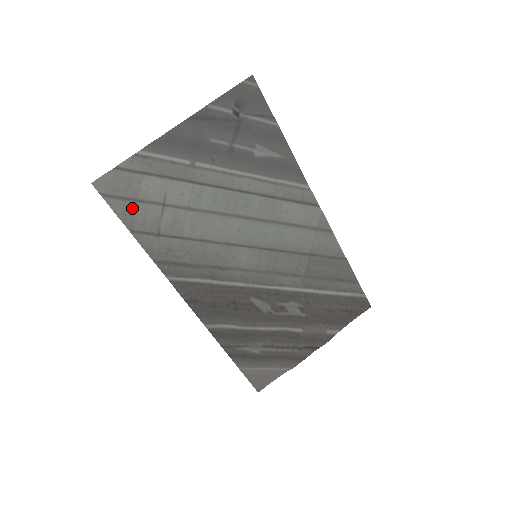
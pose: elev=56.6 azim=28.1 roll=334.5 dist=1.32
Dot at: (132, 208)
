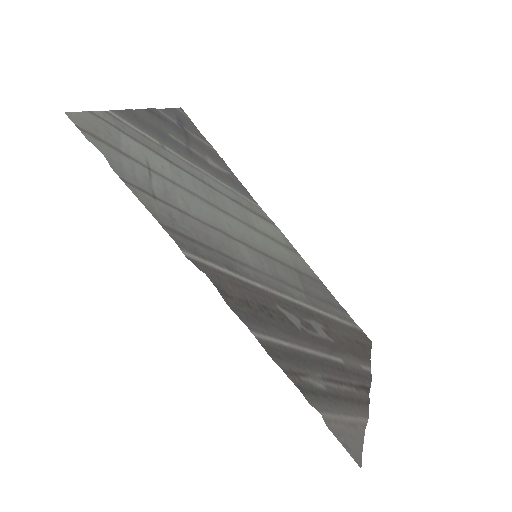
Dot at: (117, 157)
